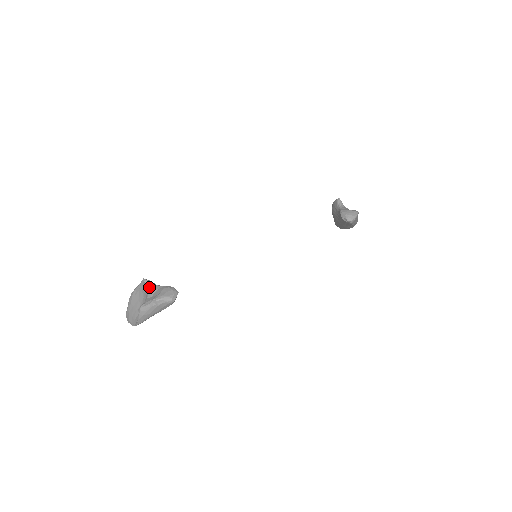
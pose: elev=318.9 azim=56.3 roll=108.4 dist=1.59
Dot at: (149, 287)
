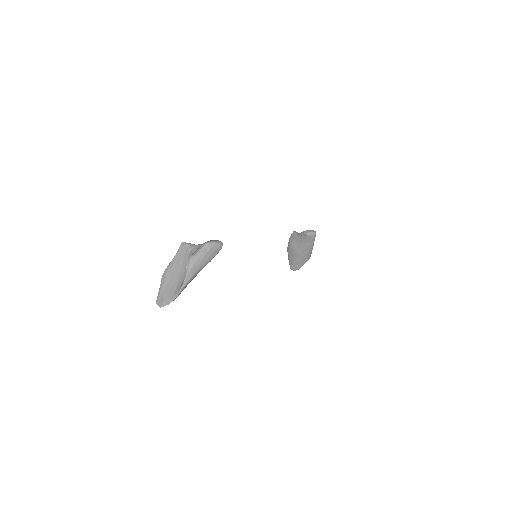
Dot at: (191, 246)
